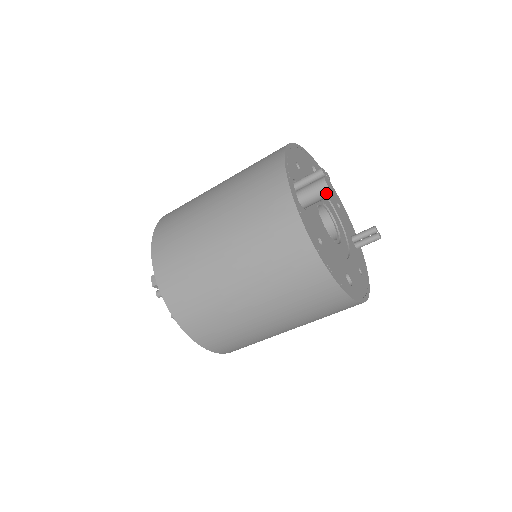
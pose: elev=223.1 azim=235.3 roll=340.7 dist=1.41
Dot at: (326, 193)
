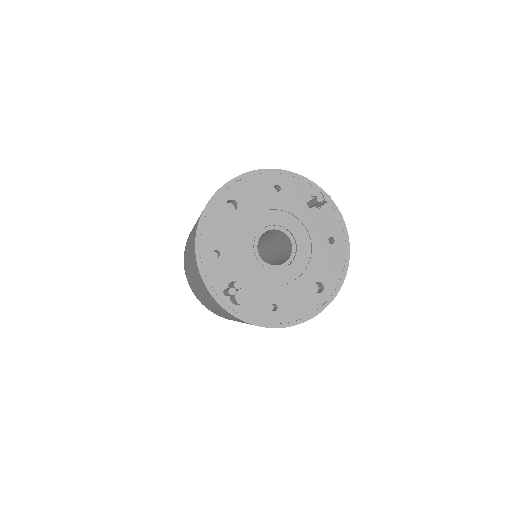
Dot at: (246, 304)
